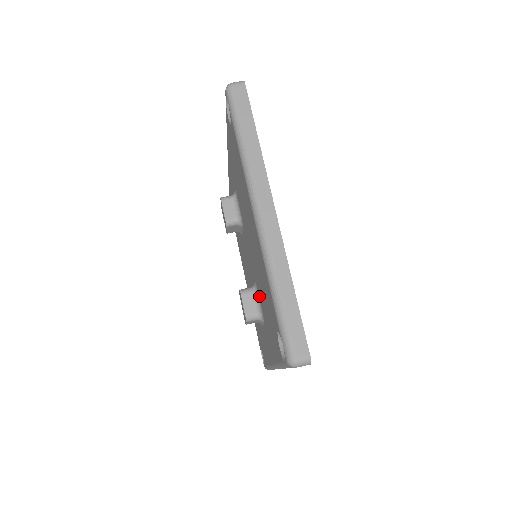
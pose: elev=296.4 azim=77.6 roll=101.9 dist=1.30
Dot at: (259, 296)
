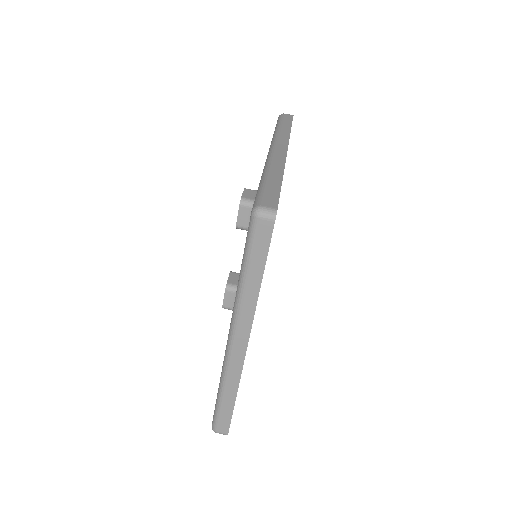
Dot at: occluded
